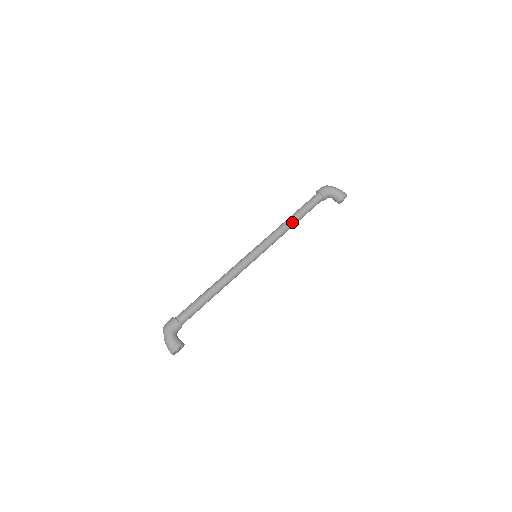
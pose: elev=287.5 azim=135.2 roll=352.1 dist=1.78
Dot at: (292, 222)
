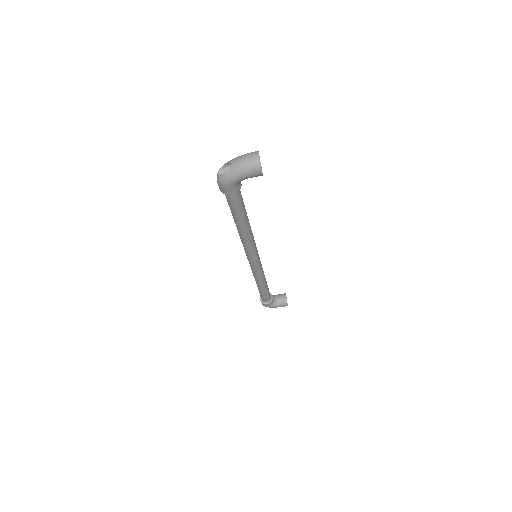
Dot at: (246, 230)
